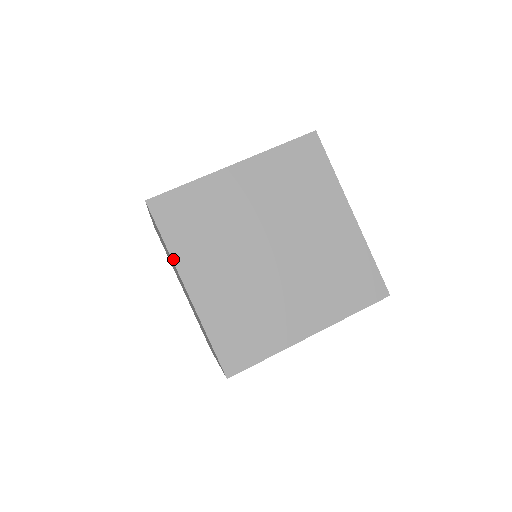
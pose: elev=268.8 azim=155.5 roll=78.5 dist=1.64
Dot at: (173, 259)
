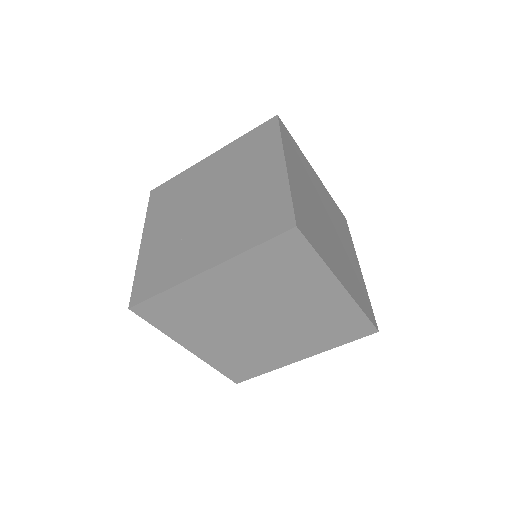
Dot at: (170, 337)
